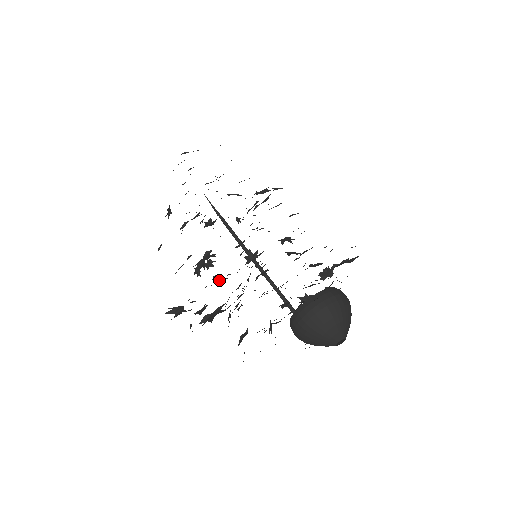
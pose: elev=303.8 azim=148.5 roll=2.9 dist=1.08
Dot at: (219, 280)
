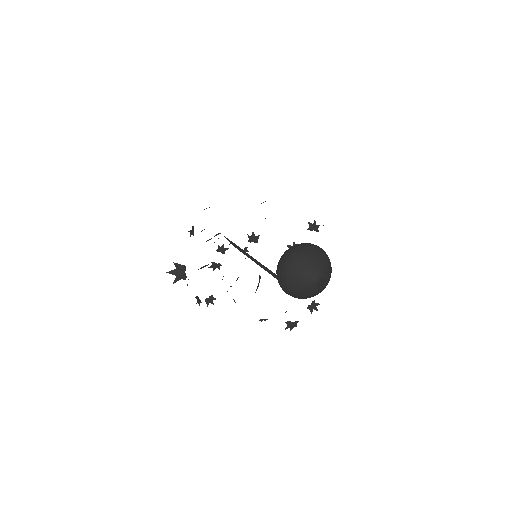
Dot at: occluded
